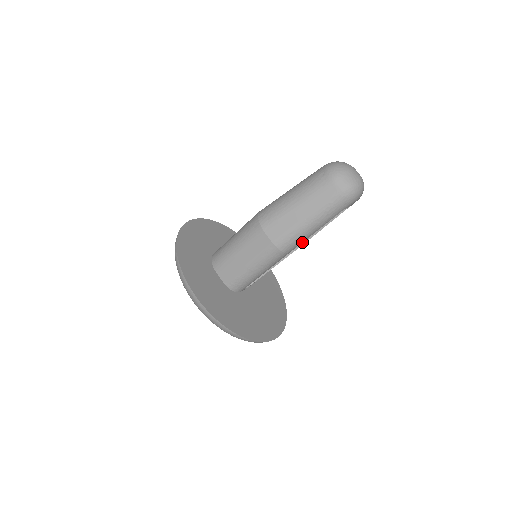
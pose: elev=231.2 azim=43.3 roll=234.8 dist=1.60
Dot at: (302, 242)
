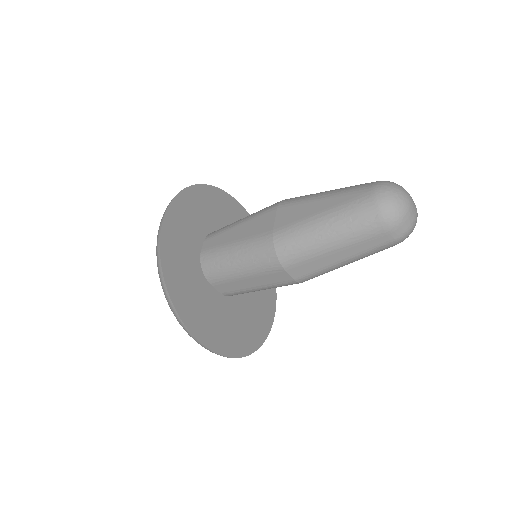
Dot at: occluded
